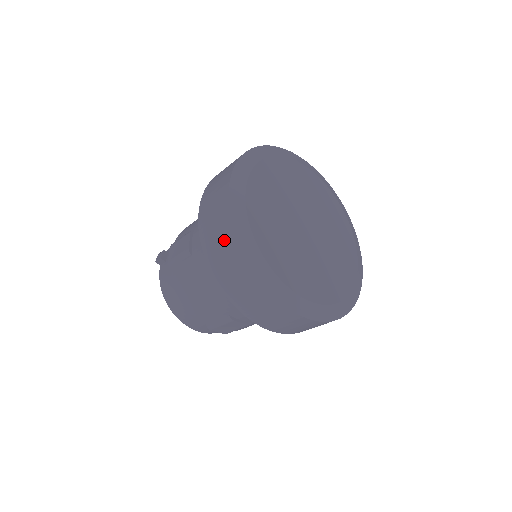
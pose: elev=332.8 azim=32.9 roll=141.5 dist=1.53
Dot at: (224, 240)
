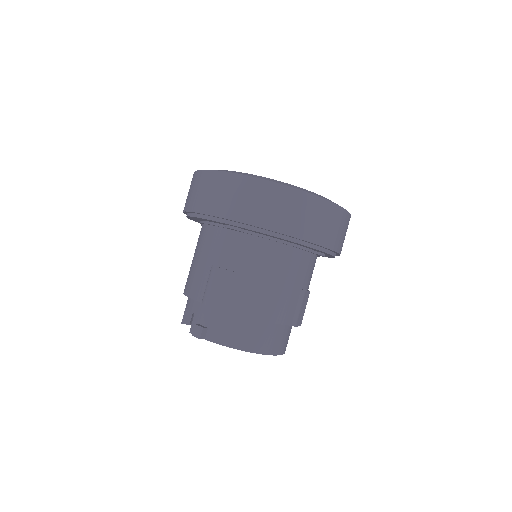
Dot at: (276, 199)
